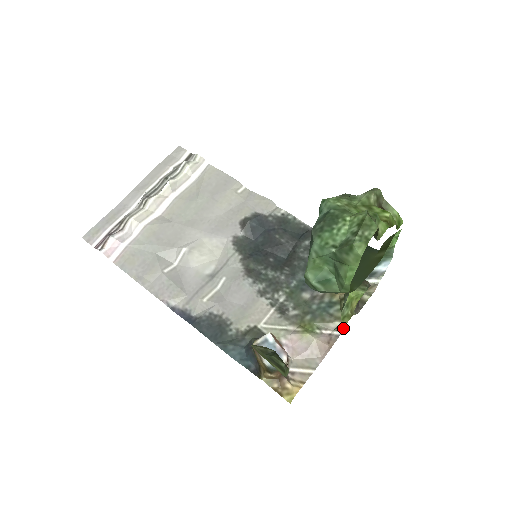
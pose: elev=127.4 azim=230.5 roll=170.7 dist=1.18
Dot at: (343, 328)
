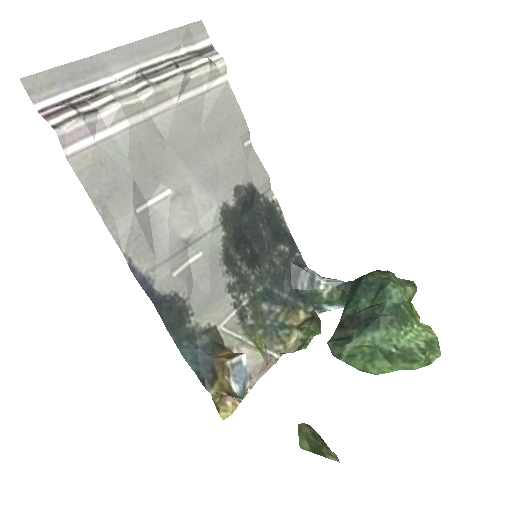
Dot at: (283, 353)
